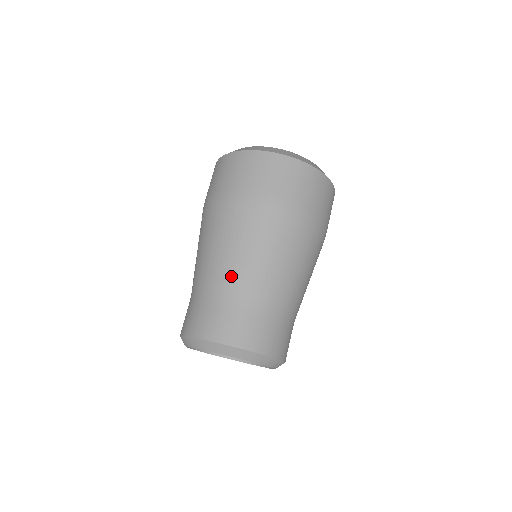
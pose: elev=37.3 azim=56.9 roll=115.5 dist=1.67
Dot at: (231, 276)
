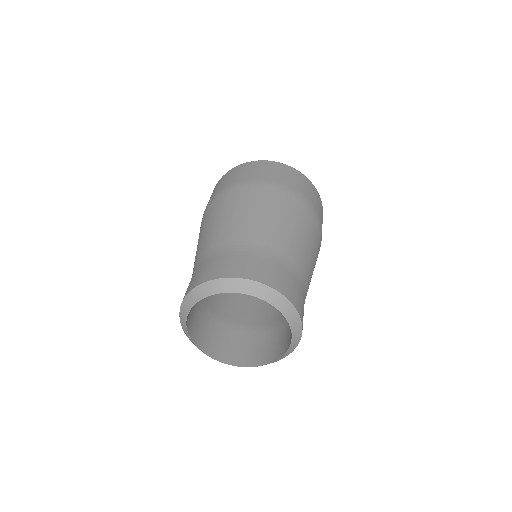
Dot at: (198, 255)
